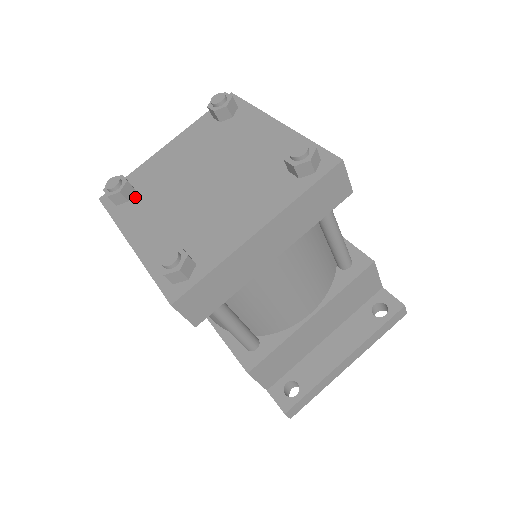
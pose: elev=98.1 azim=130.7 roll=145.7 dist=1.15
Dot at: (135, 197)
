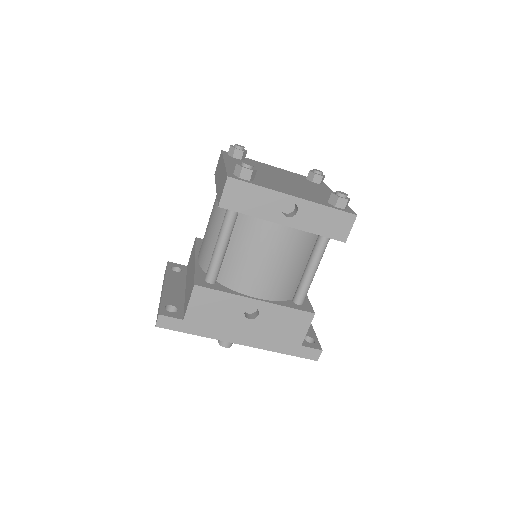
Dot at: (255, 179)
